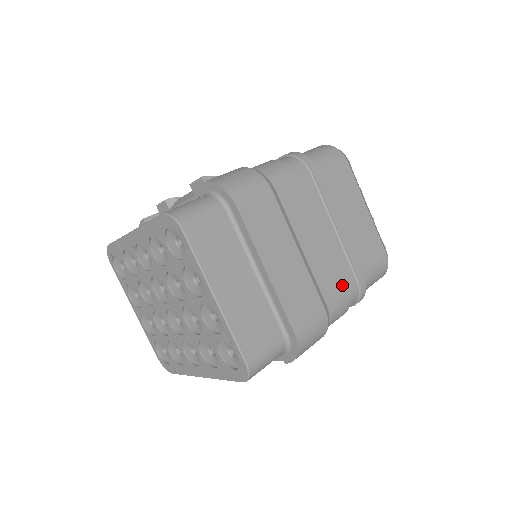
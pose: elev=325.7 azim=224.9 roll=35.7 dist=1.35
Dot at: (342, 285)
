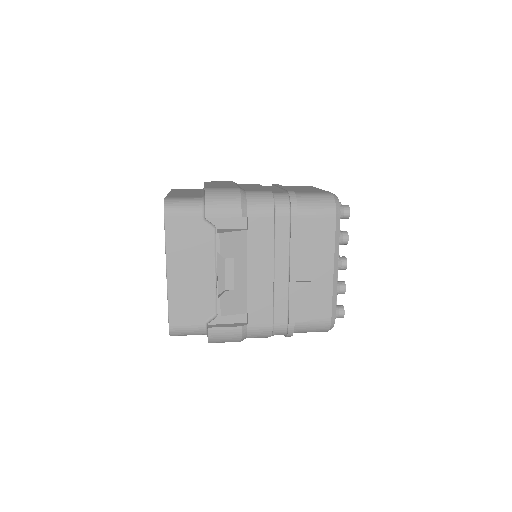
Dot at: (267, 190)
